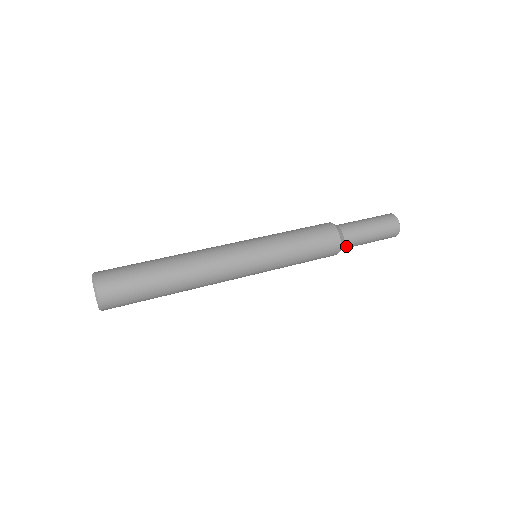
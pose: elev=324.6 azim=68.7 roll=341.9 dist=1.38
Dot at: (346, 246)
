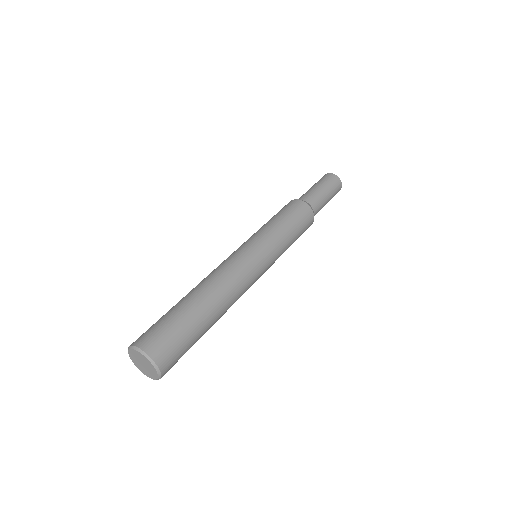
Dot at: occluded
